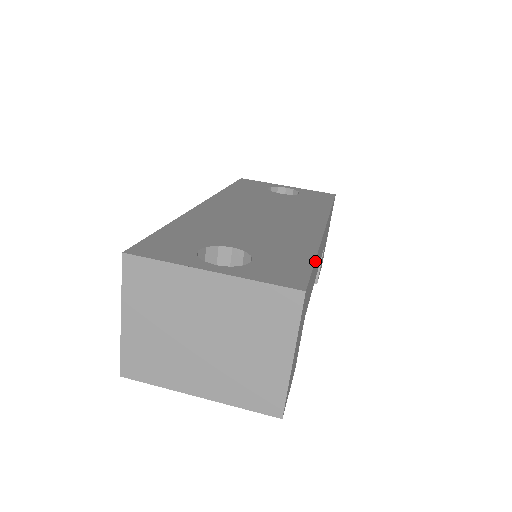
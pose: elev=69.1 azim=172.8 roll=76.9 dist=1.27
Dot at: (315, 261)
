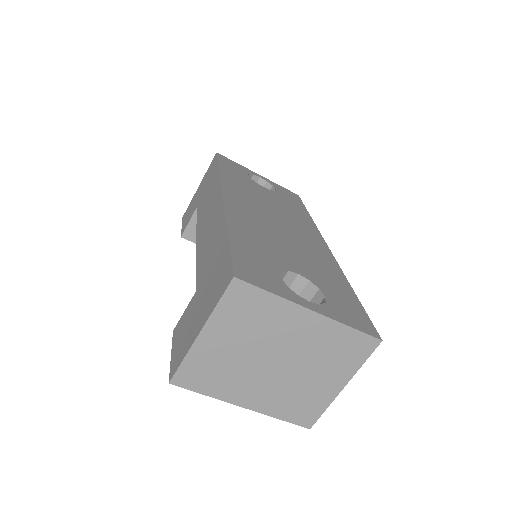
Dot at: occluded
